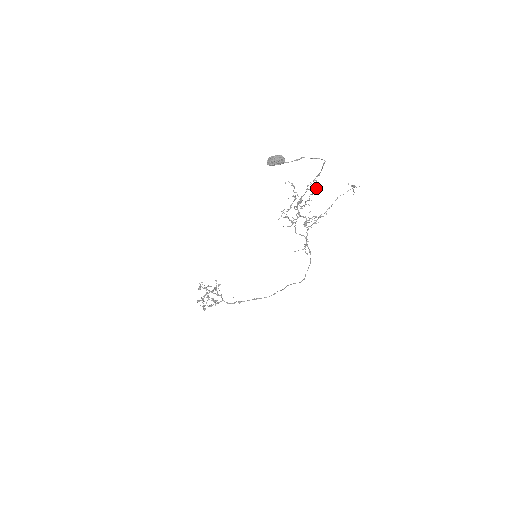
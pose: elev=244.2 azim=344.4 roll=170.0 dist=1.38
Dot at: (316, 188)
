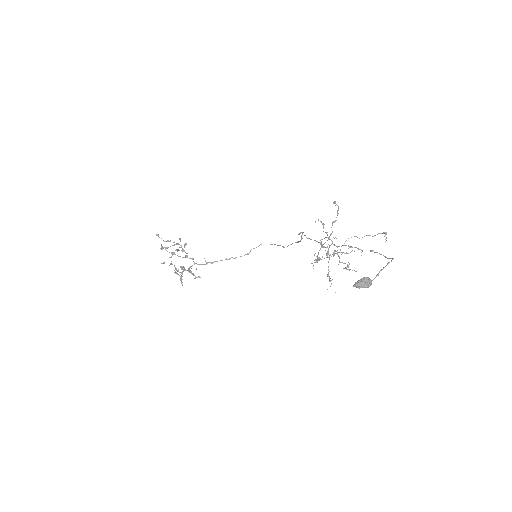
Dot at: (337, 214)
